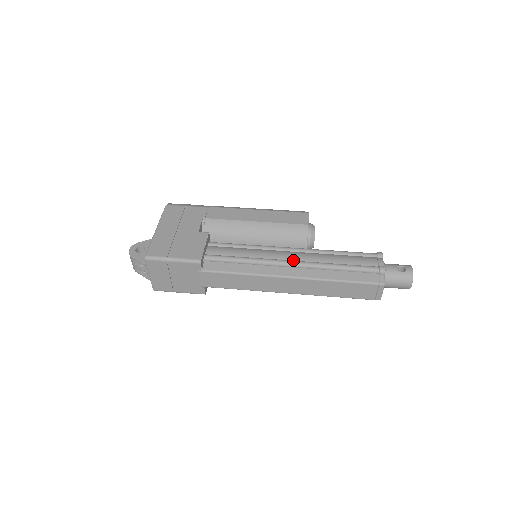
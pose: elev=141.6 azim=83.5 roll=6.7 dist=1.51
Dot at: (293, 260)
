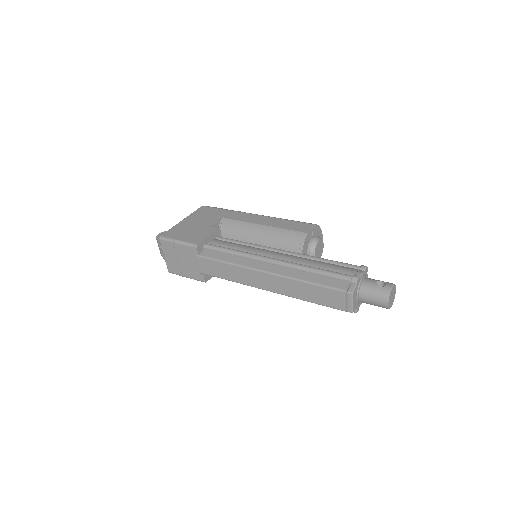
Dot at: (277, 259)
